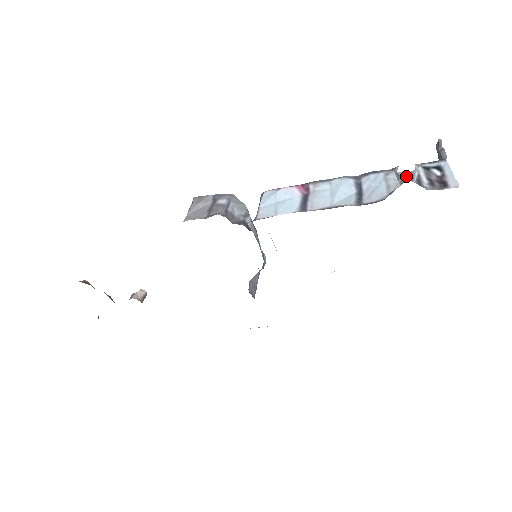
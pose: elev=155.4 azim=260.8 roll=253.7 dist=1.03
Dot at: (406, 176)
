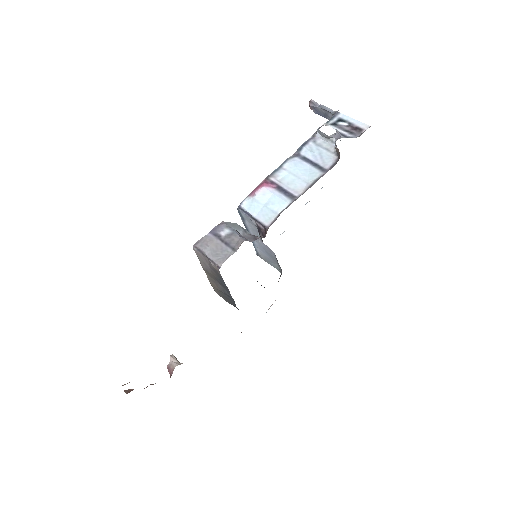
Dot at: (335, 136)
